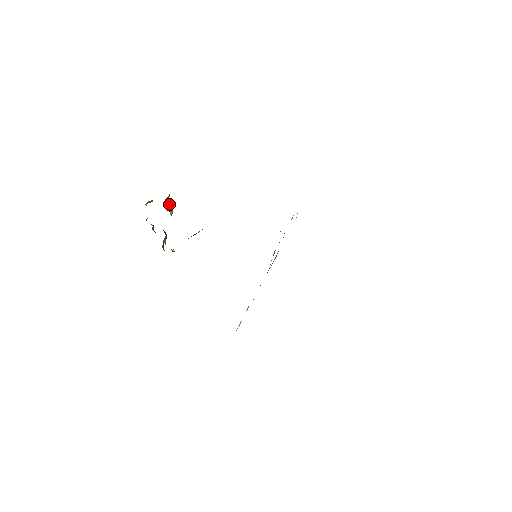
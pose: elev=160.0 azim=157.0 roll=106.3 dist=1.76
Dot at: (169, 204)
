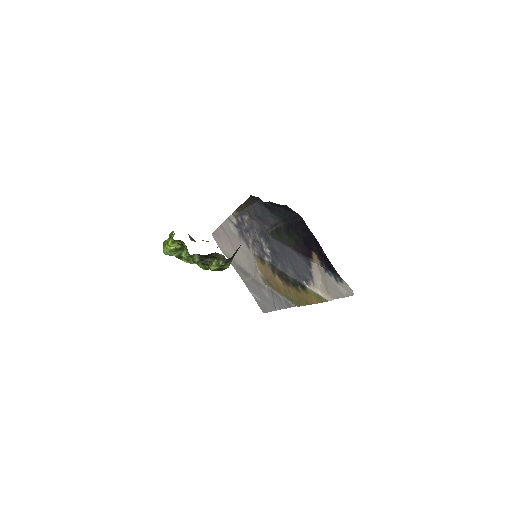
Dot at: occluded
